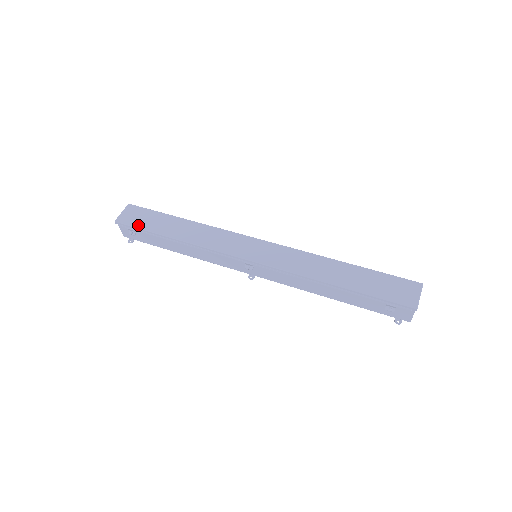
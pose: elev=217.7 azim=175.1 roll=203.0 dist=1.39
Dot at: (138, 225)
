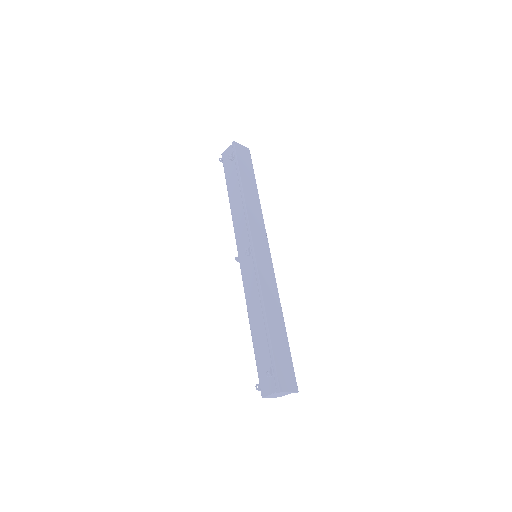
Dot at: (239, 159)
